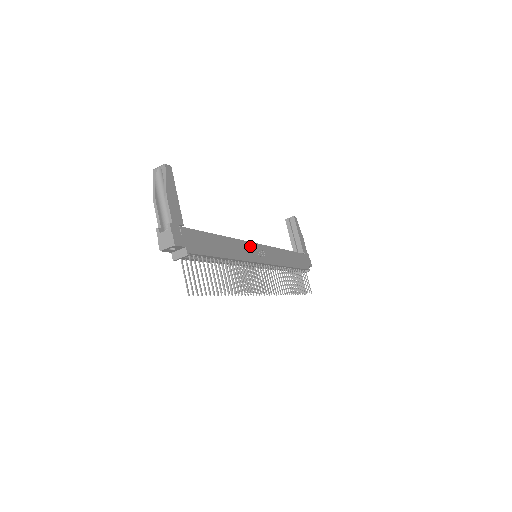
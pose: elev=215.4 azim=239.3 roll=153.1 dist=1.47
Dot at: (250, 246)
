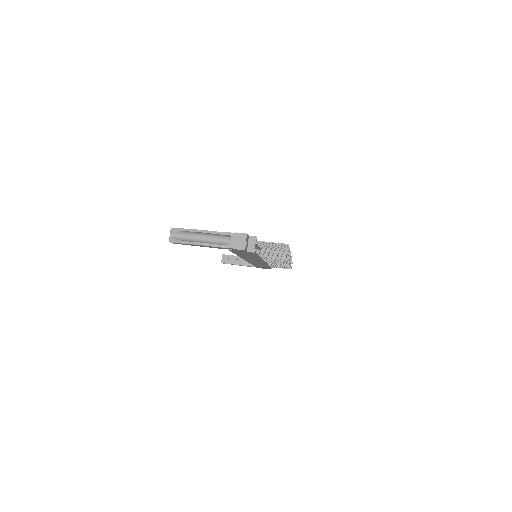
Dot at: occluded
